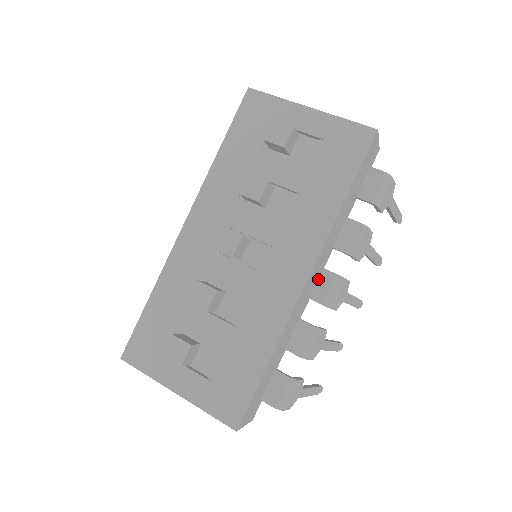
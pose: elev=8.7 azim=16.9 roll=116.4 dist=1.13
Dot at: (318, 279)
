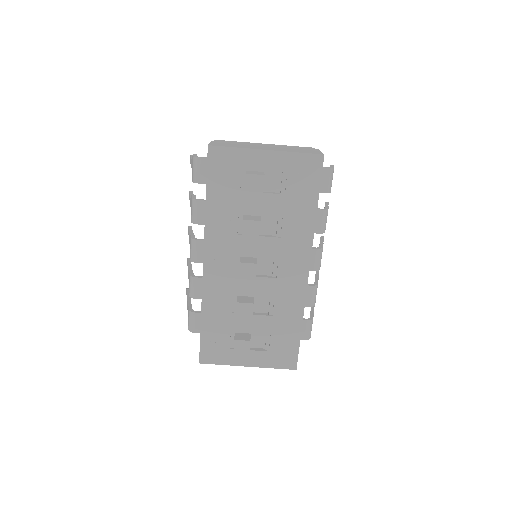
Dot at: occluded
